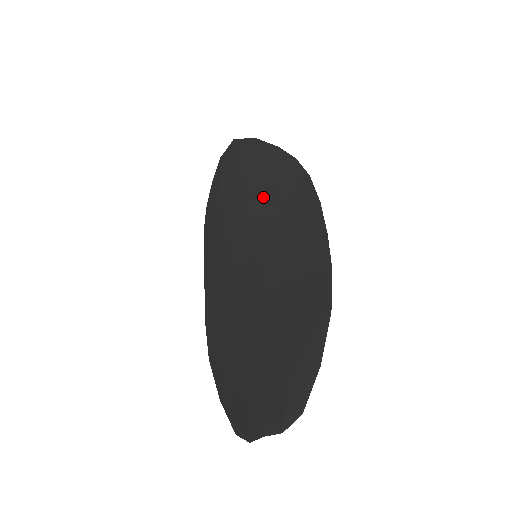
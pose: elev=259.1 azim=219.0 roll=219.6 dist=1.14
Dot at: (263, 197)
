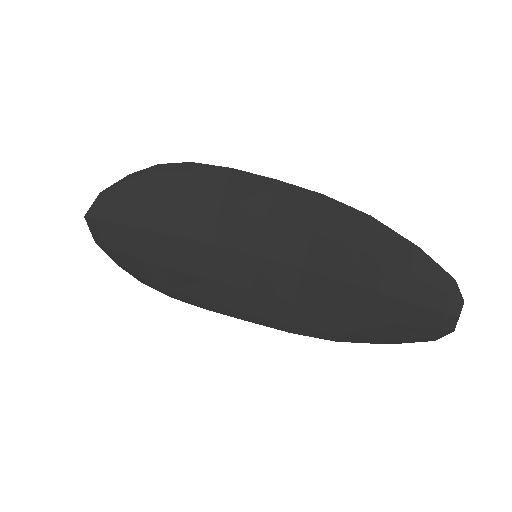
Dot at: (187, 219)
